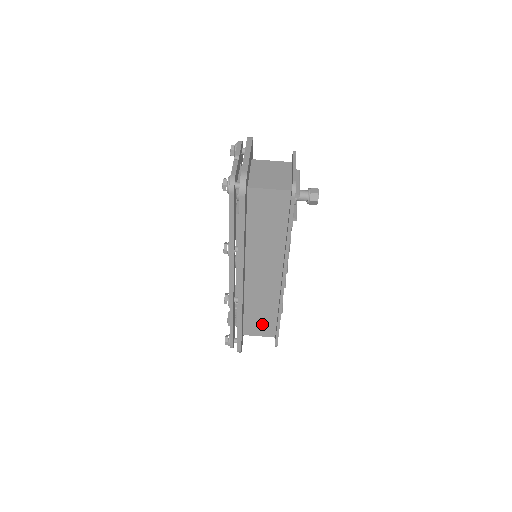
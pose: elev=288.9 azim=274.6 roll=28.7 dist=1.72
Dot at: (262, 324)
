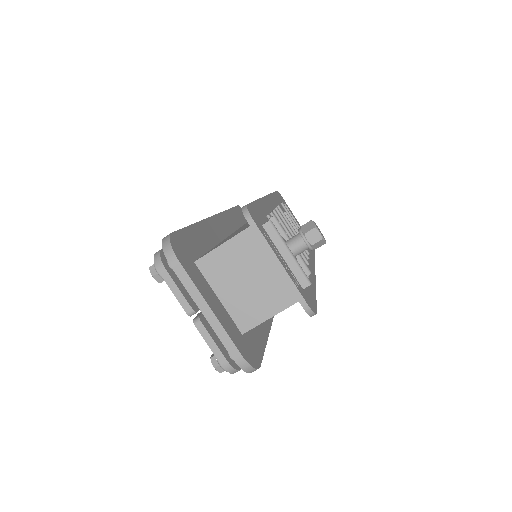
Dot at: occluded
